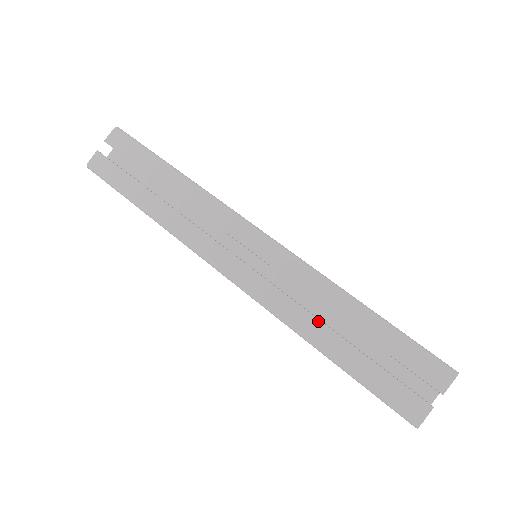
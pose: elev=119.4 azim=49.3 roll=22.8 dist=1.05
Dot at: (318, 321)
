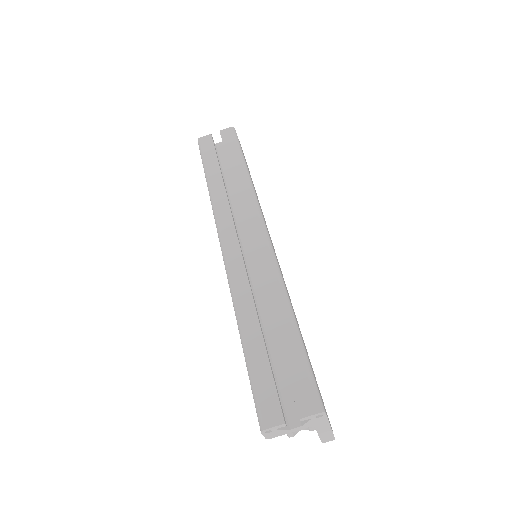
Dot at: (255, 310)
